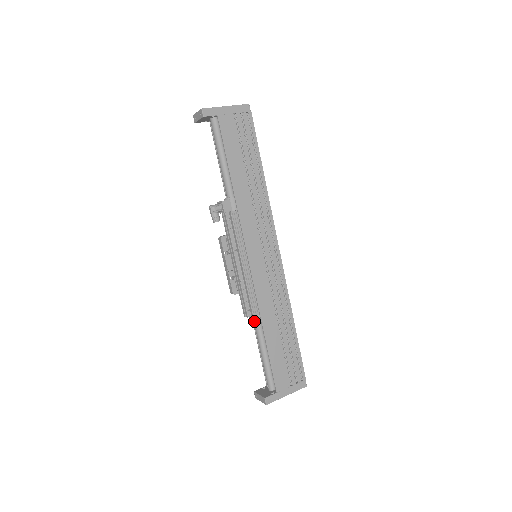
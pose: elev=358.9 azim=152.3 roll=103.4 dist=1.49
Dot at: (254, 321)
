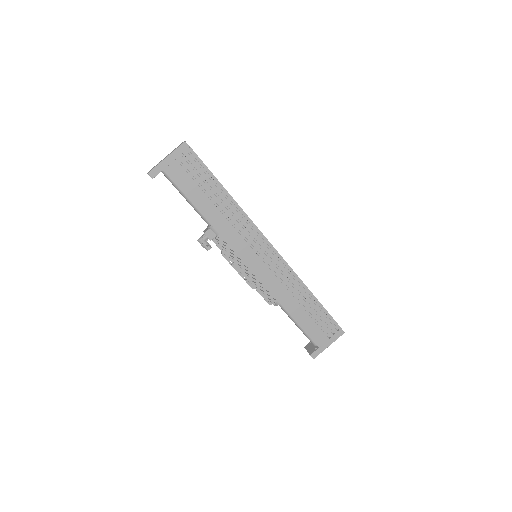
Dot at: occluded
